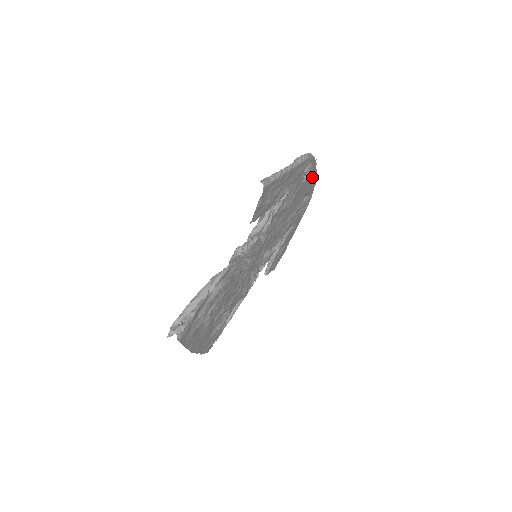
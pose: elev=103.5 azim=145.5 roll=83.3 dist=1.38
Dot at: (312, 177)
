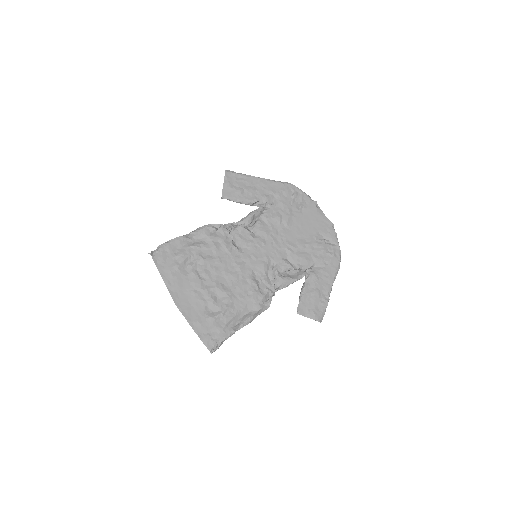
Dot at: (318, 216)
